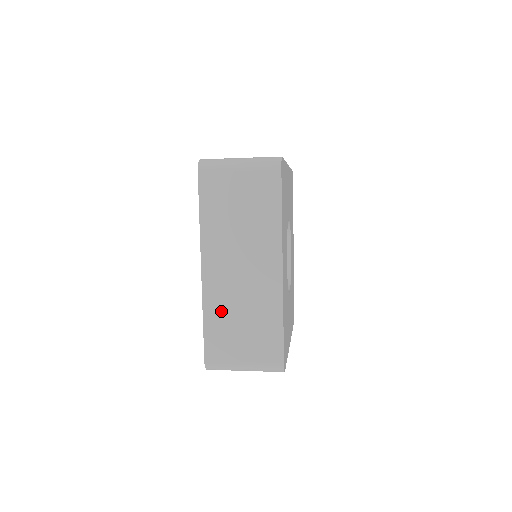
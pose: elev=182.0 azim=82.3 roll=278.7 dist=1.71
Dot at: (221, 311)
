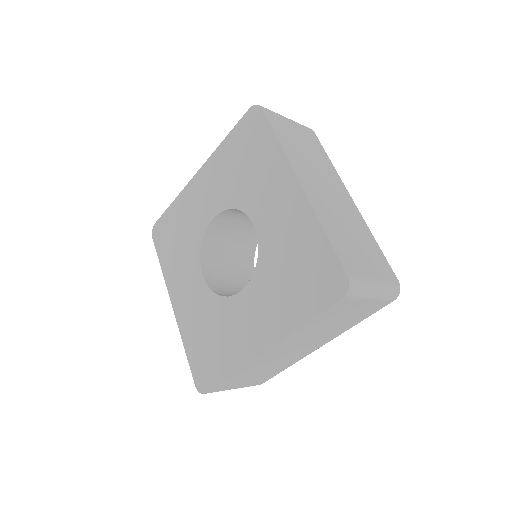
Dot at: (251, 370)
